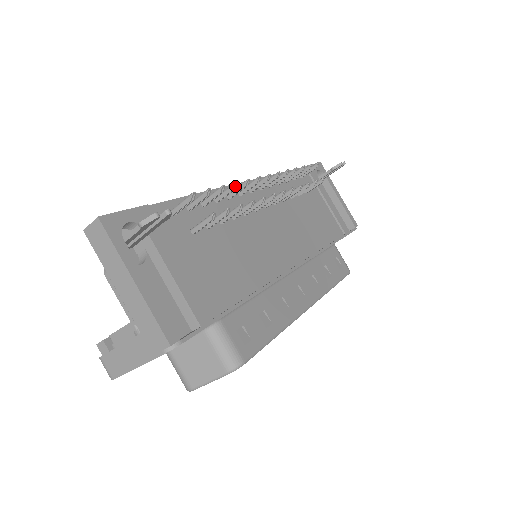
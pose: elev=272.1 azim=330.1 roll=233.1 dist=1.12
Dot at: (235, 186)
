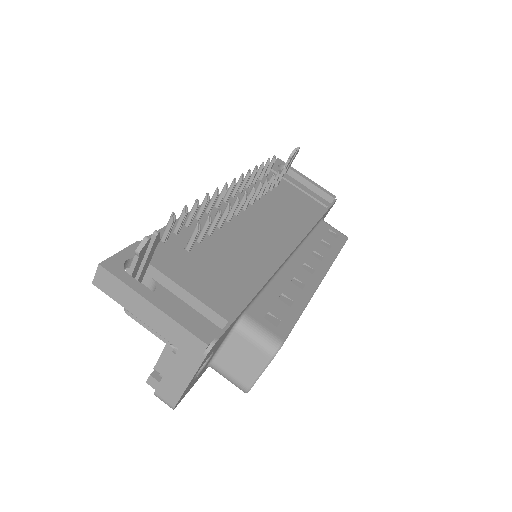
Dot at: (208, 198)
